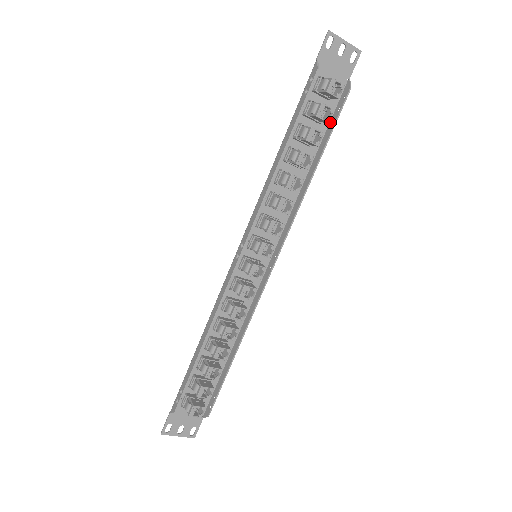
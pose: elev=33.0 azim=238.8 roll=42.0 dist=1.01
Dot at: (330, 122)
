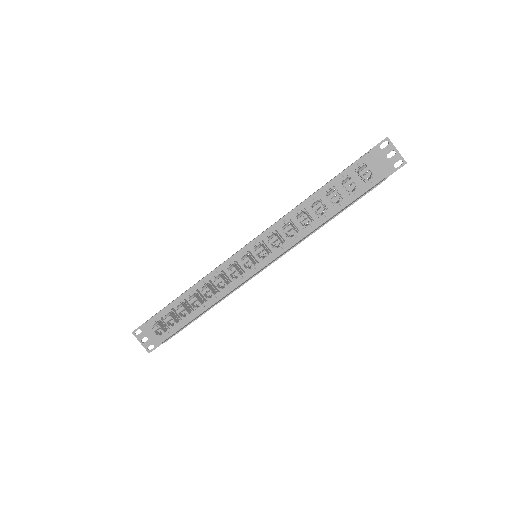
Dot at: (357, 198)
